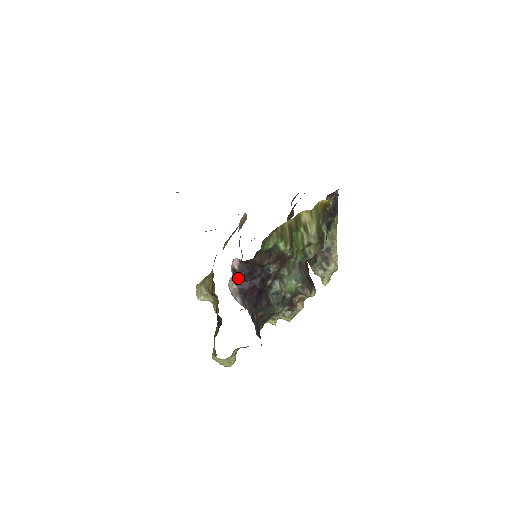
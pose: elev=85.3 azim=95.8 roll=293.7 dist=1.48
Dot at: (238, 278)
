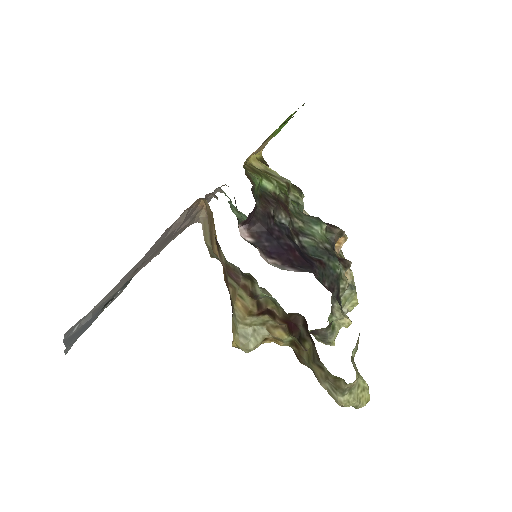
Dot at: (264, 250)
